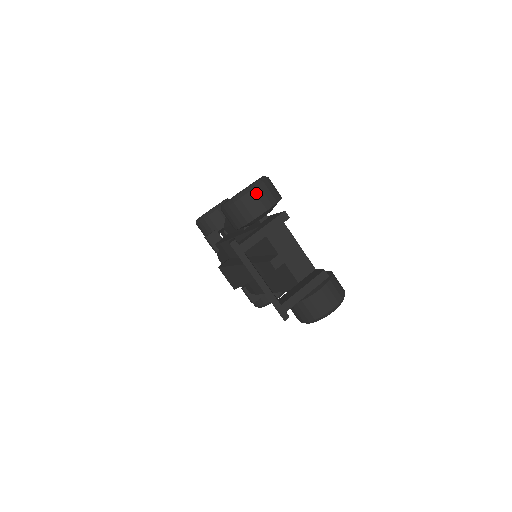
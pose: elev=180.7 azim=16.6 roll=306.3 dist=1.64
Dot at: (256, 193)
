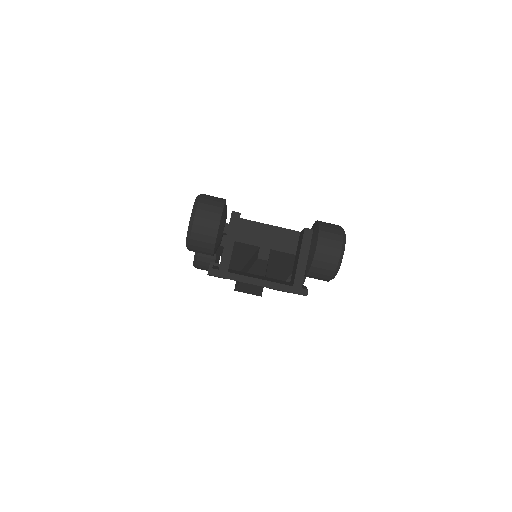
Dot at: (200, 217)
